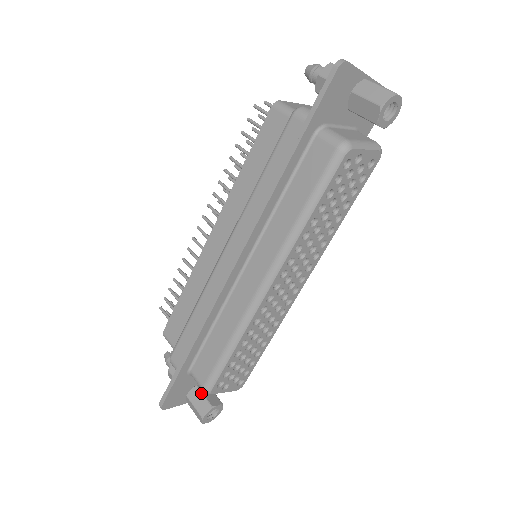
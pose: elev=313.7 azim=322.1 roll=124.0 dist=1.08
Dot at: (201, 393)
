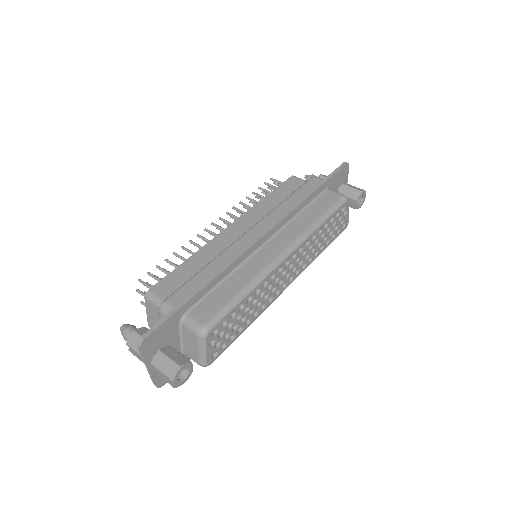
Dot at: (177, 351)
